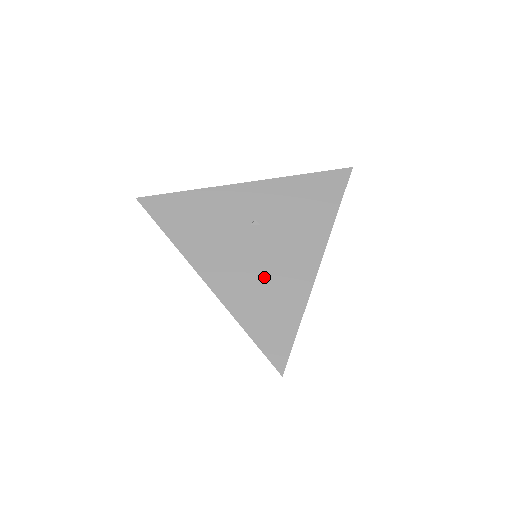
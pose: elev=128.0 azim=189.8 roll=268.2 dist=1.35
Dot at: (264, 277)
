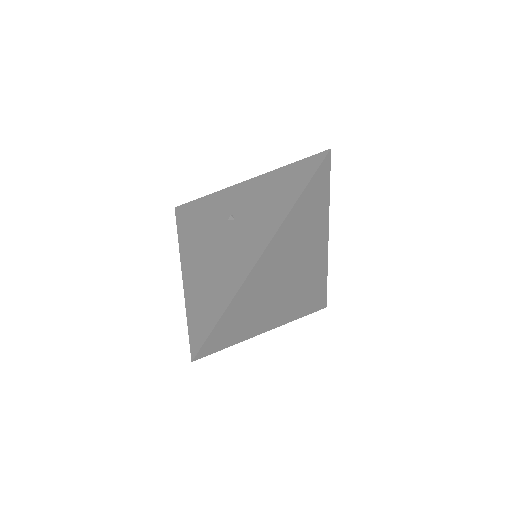
Dot at: (217, 267)
